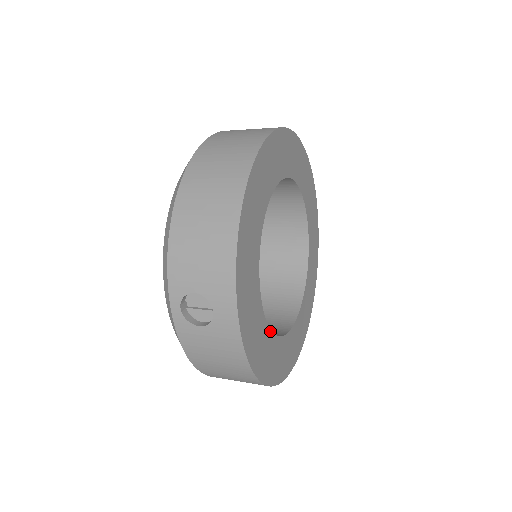
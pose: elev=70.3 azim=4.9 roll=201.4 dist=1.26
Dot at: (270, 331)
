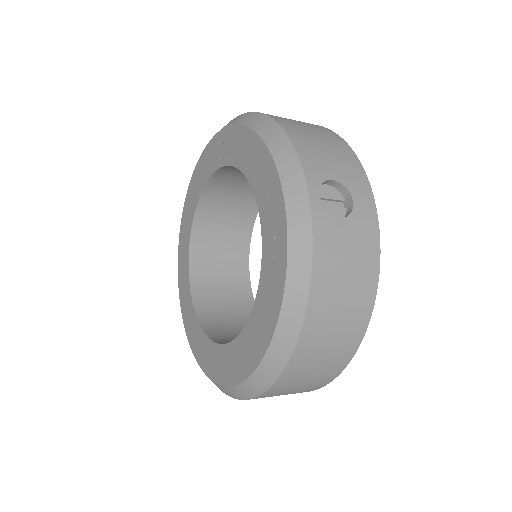
Dot at: occluded
